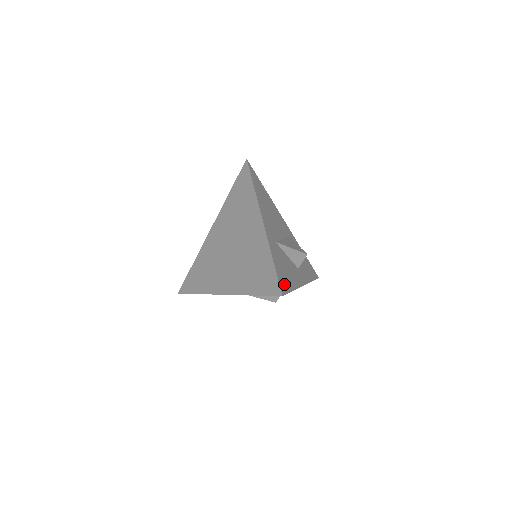
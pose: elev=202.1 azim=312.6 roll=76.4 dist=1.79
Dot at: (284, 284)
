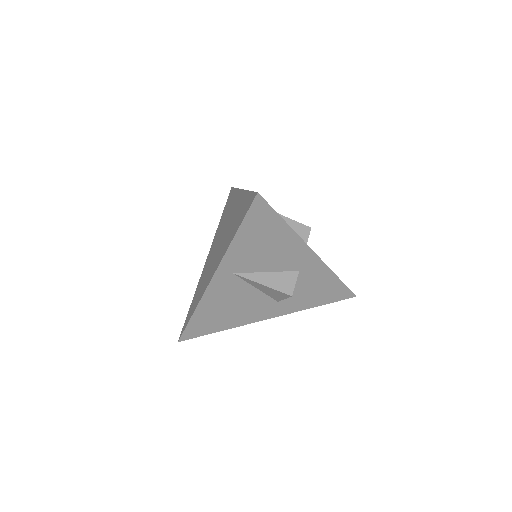
Dot at: occluded
